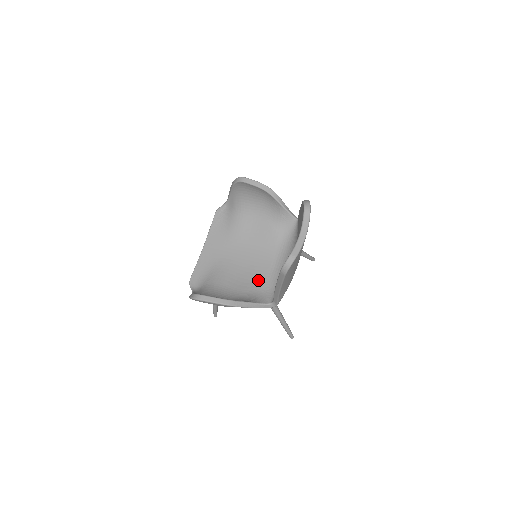
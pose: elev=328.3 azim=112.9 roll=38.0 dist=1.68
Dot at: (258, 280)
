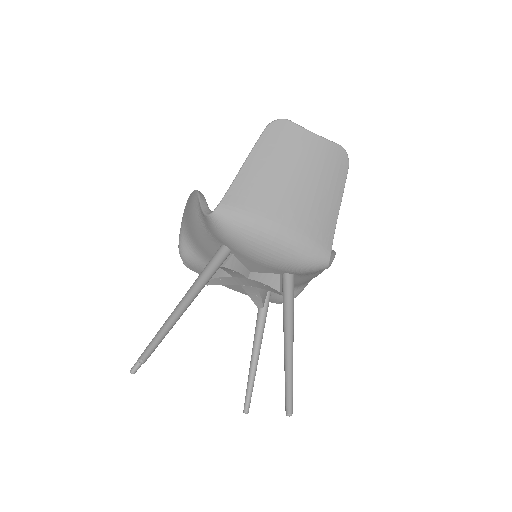
Dot at: occluded
